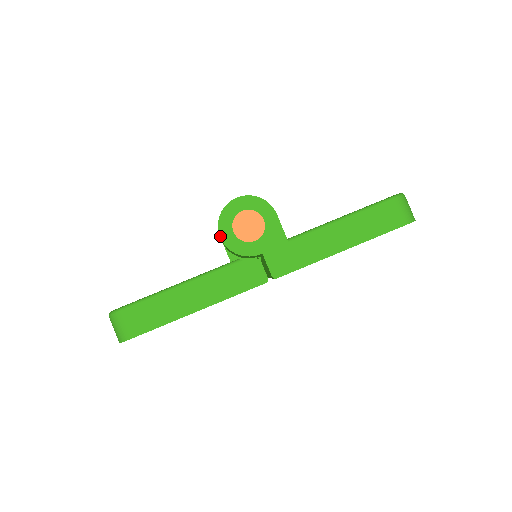
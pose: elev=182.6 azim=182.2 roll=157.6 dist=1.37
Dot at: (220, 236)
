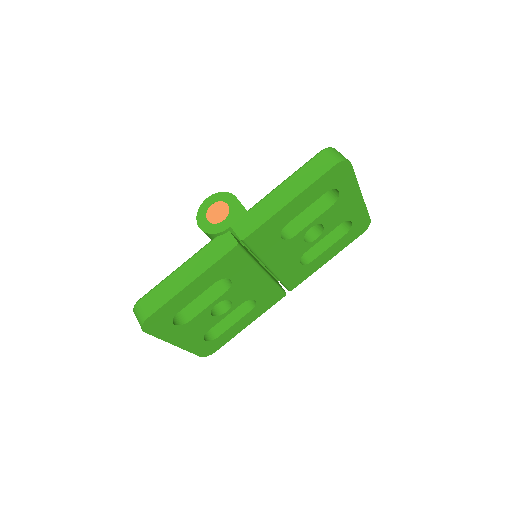
Dot at: (199, 227)
